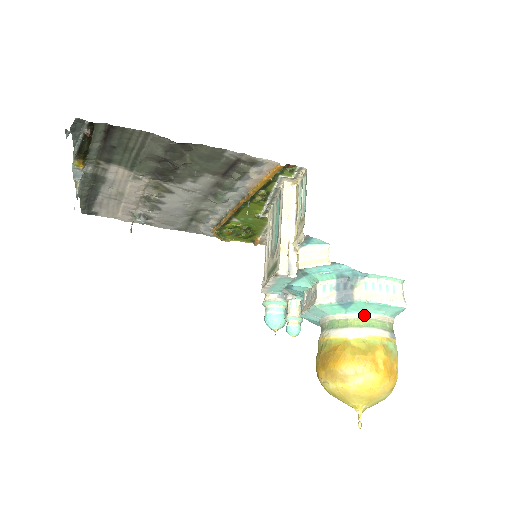
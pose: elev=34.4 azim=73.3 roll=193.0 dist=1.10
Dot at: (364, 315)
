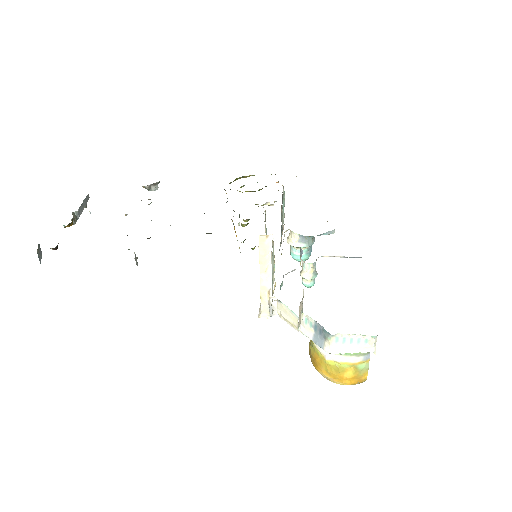
Dot at: occluded
